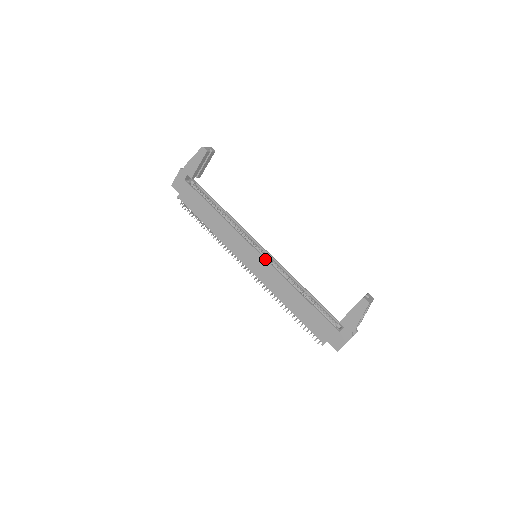
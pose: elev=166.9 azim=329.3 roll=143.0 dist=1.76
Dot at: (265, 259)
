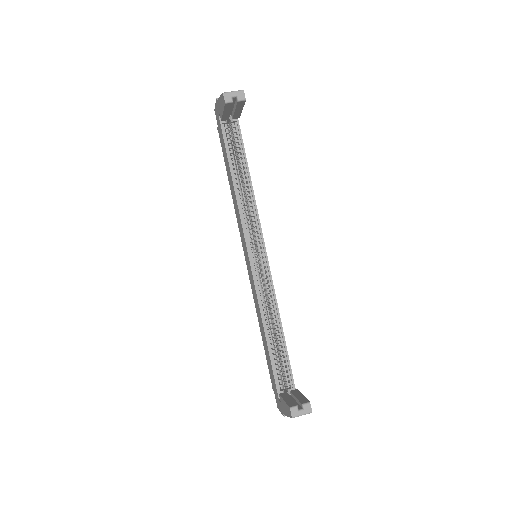
Dot at: (252, 272)
